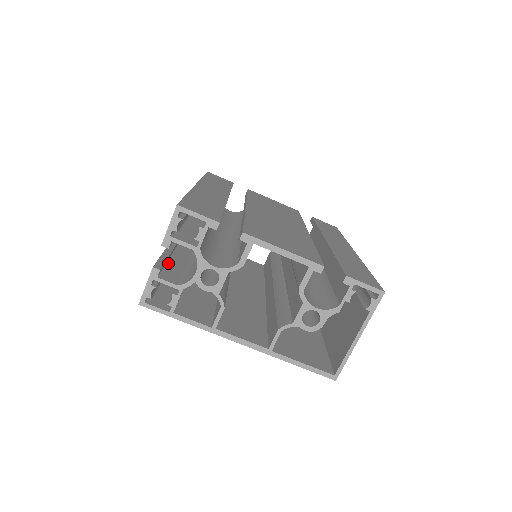
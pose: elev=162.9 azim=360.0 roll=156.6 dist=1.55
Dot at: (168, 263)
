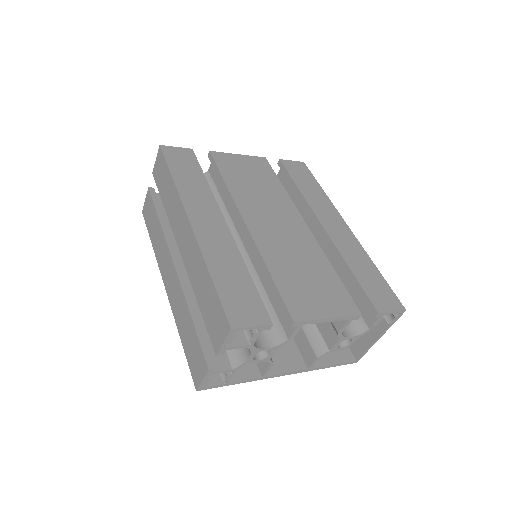
Dot at: occluded
